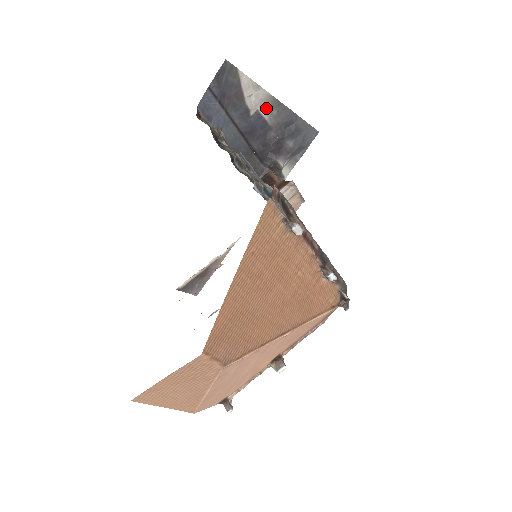
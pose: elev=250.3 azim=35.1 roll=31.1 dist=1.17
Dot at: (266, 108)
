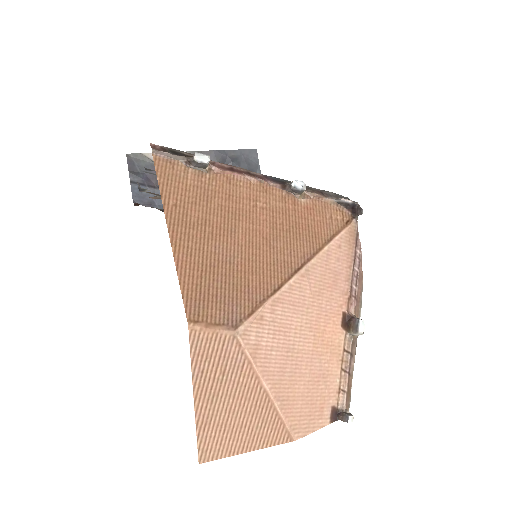
Dot at: occluded
